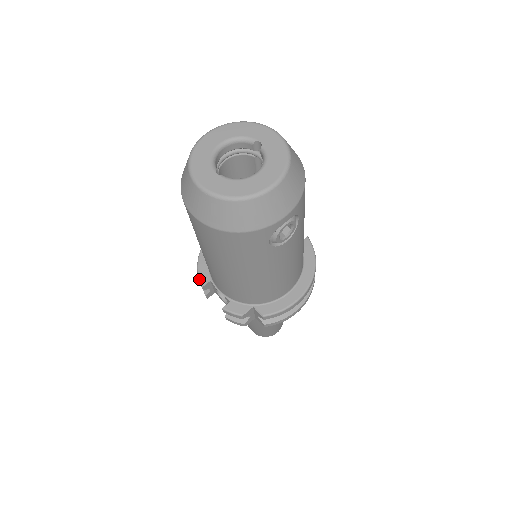
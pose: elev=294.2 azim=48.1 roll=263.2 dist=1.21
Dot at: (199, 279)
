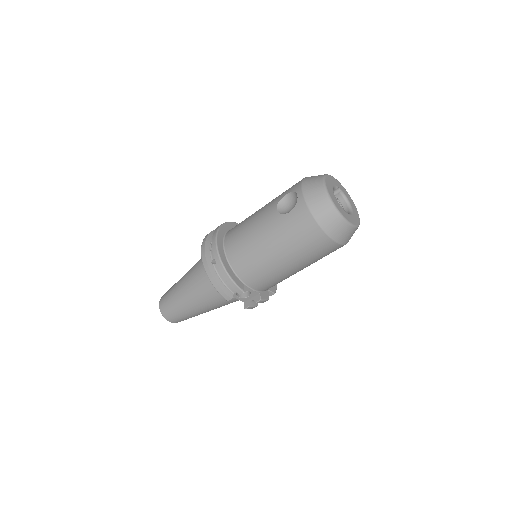
Dot at: (239, 287)
